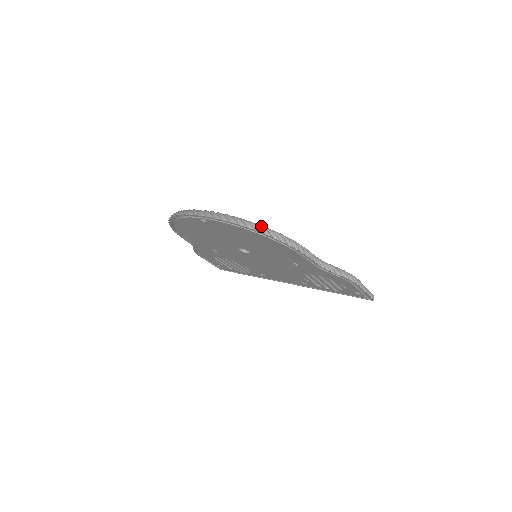
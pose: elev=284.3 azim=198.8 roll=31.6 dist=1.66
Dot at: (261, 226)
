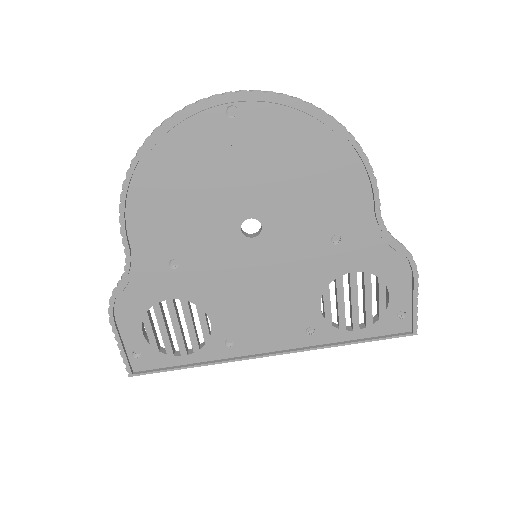
Dot at: occluded
